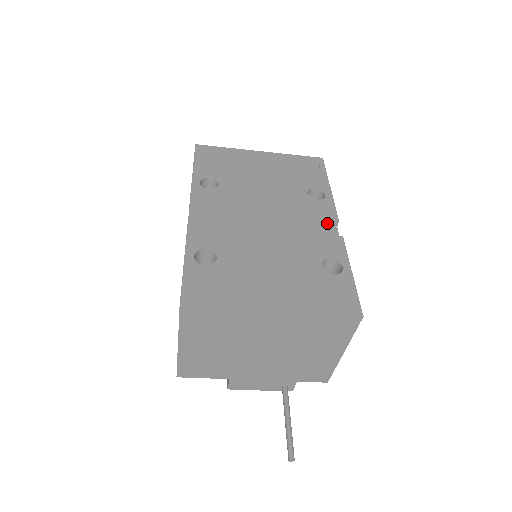
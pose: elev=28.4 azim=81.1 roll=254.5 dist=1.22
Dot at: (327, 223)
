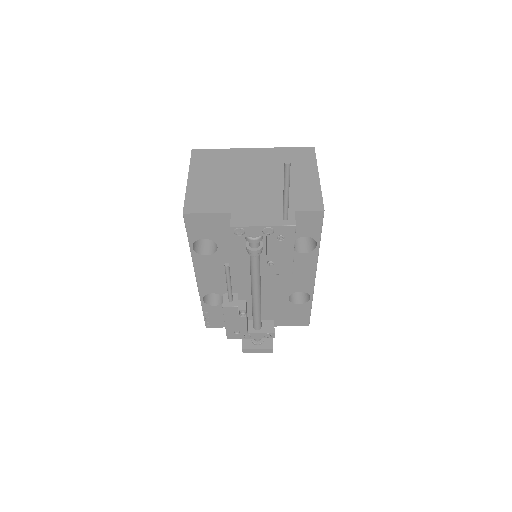
Dot at: occluded
